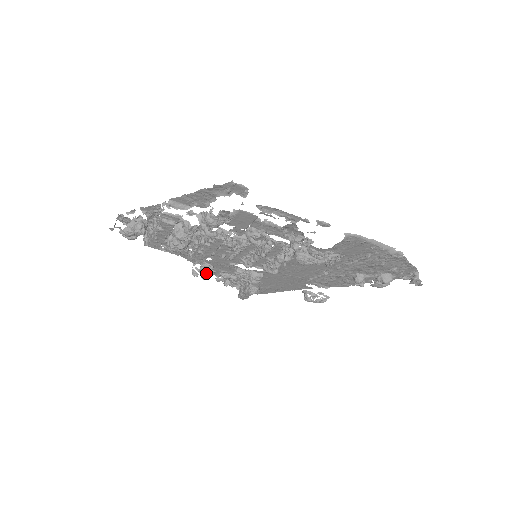
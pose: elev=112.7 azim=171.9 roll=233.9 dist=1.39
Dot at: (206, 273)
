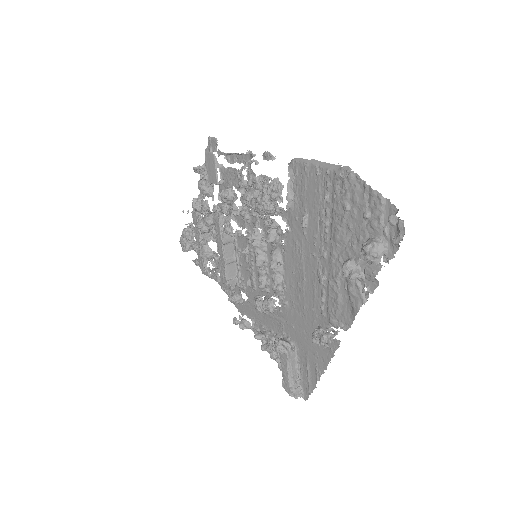
Dot at: (244, 321)
